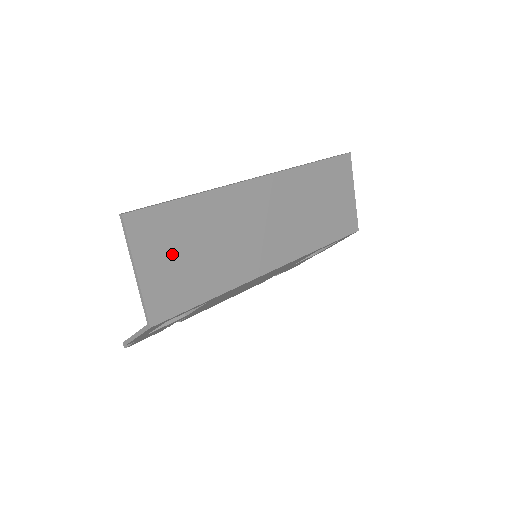
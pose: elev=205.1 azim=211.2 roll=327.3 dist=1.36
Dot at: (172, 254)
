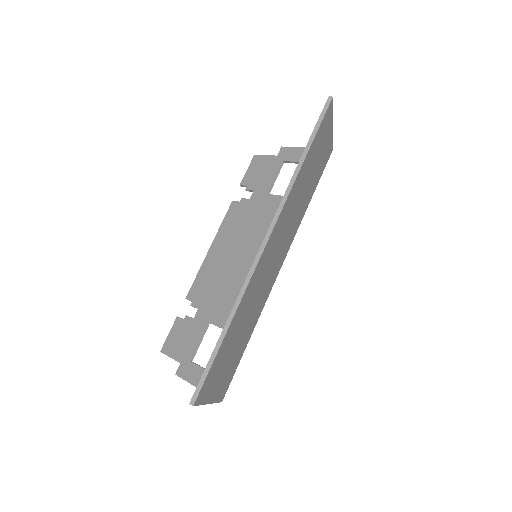
Dot at: (224, 367)
